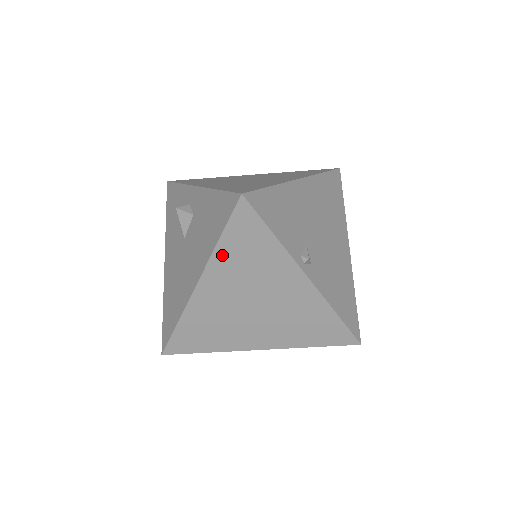
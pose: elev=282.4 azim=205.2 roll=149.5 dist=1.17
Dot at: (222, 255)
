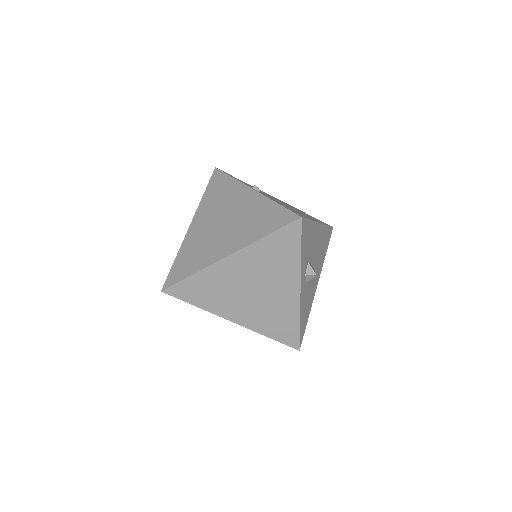
Dot at: (205, 201)
